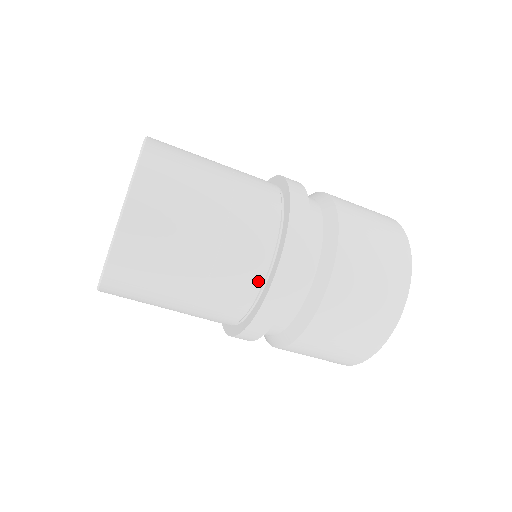
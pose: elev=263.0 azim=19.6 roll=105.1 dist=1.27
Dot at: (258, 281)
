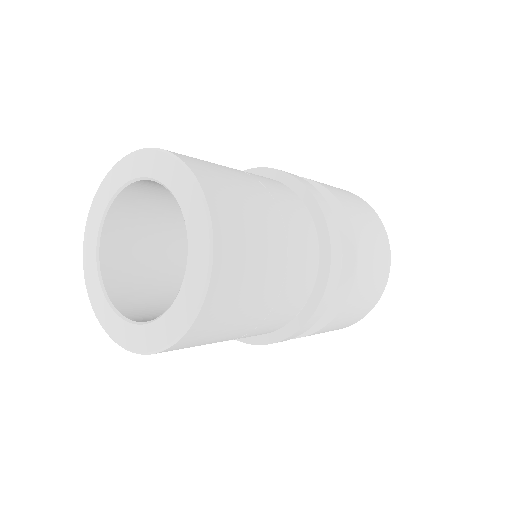
Dot at: (314, 239)
